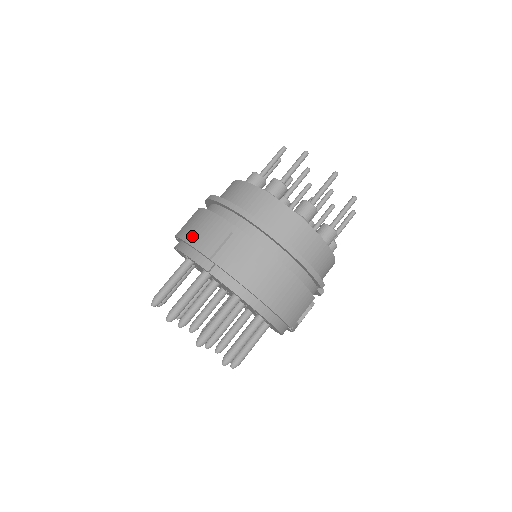
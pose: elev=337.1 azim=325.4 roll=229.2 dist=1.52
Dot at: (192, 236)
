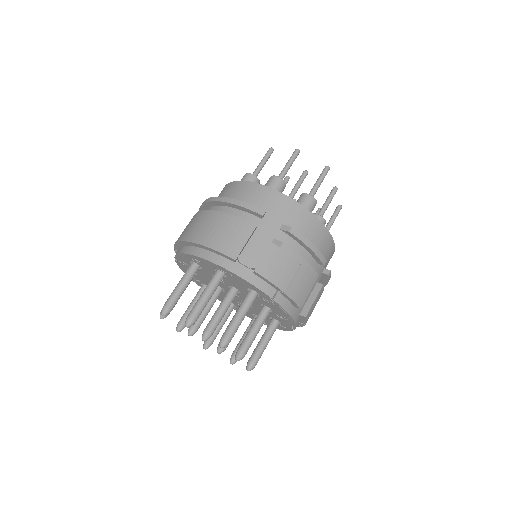
Dot at: occluded
